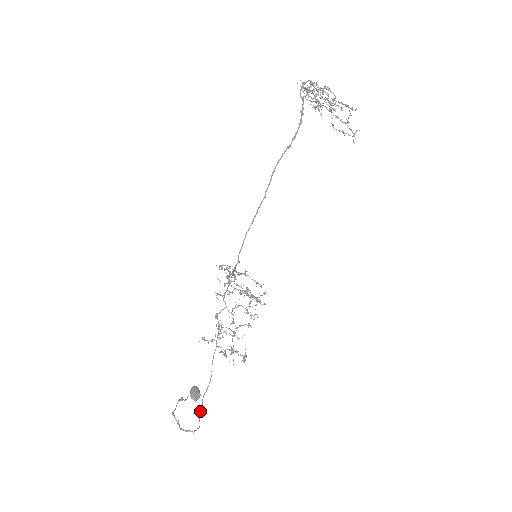
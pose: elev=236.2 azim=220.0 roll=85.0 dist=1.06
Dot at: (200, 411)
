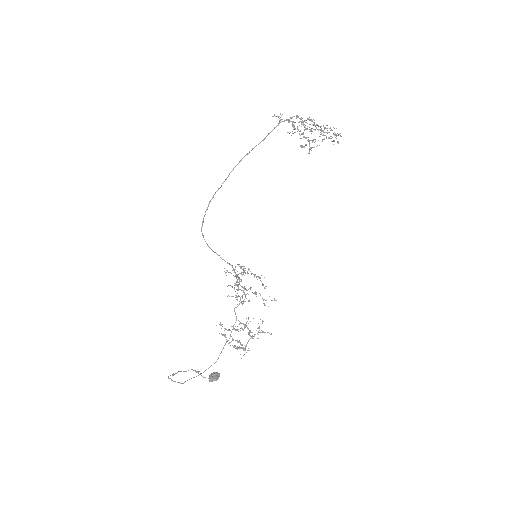
Dot at: (194, 377)
